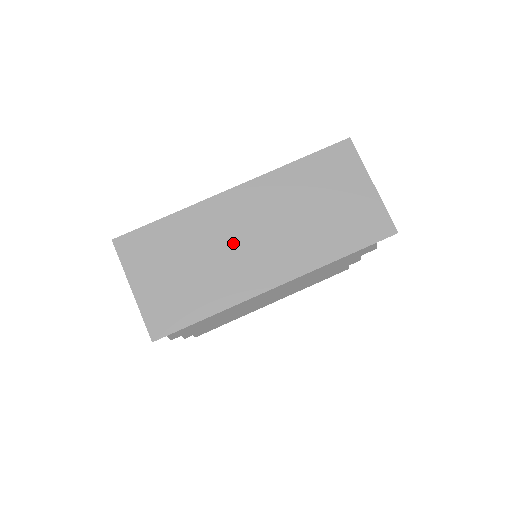
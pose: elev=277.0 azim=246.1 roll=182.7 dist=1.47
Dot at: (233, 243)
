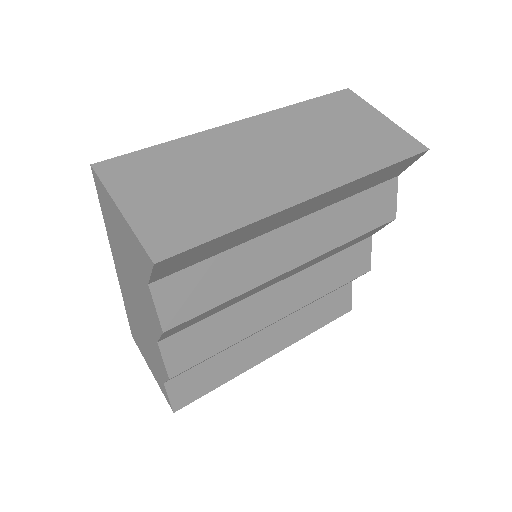
Dot at: (249, 162)
